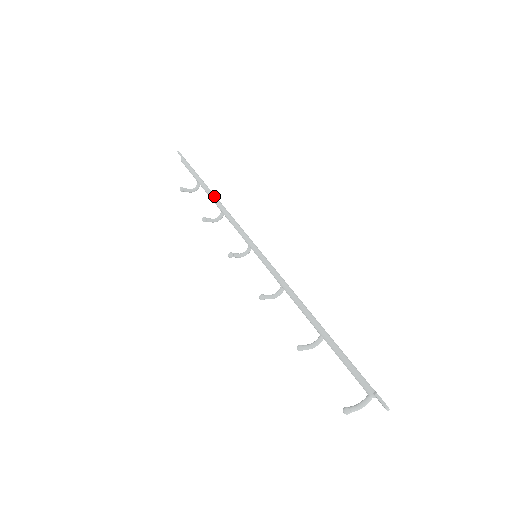
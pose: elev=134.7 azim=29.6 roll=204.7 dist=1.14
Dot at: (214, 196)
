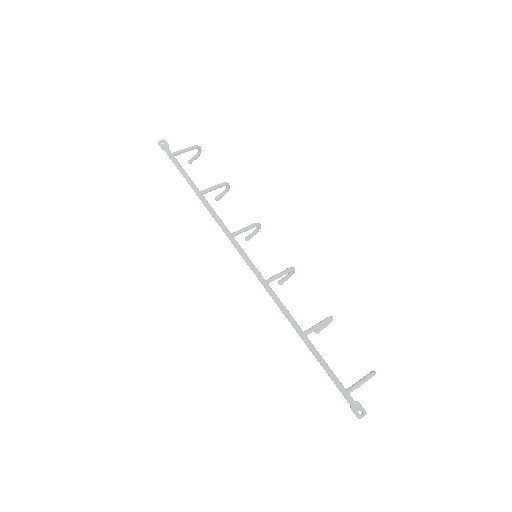
Dot at: (202, 201)
